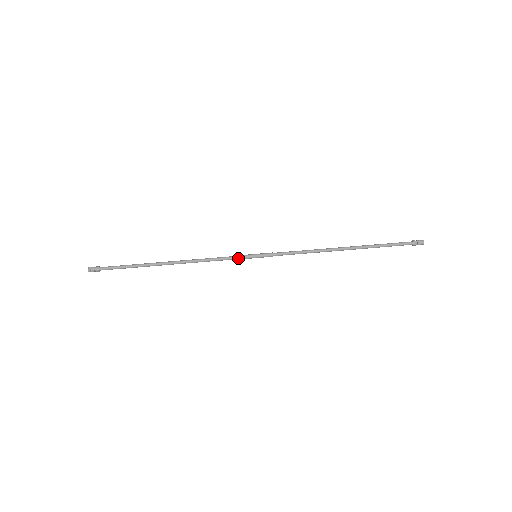
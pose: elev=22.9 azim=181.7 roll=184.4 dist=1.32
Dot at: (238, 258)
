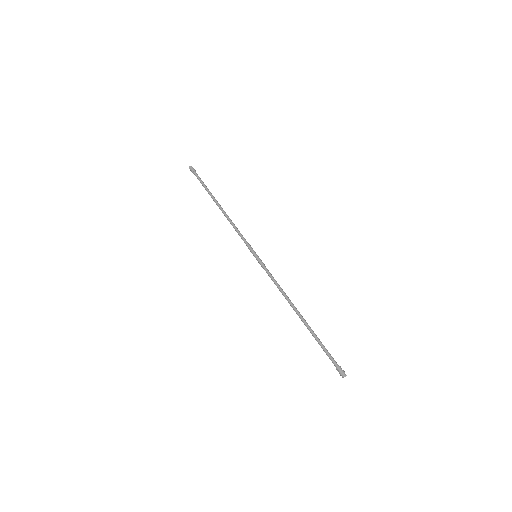
Dot at: (247, 246)
